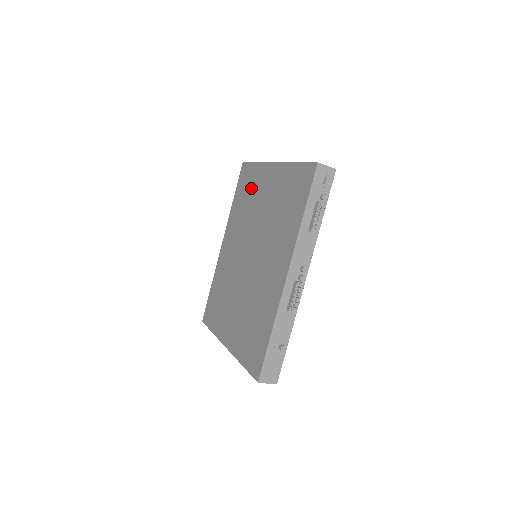
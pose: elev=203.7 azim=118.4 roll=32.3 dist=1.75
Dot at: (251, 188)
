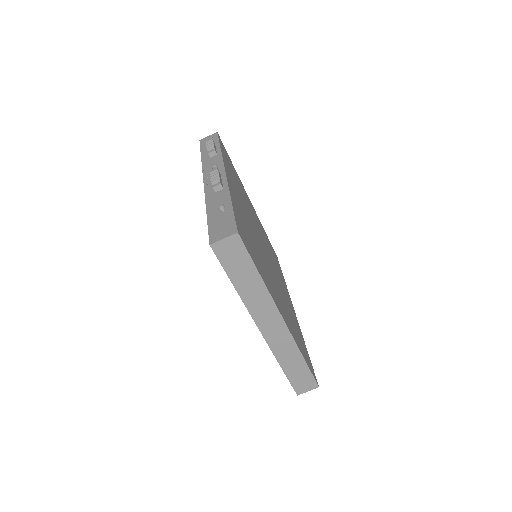
Dot at: occluded
